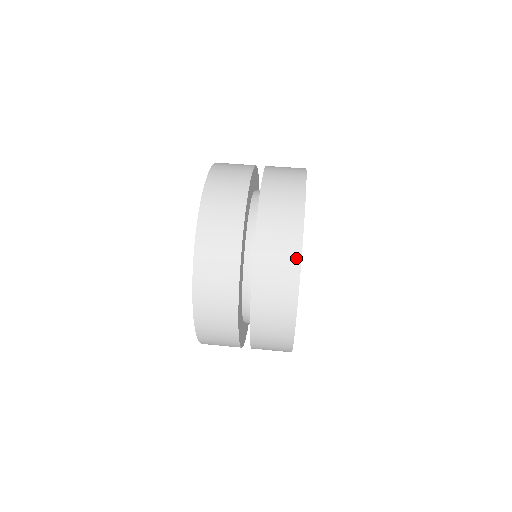
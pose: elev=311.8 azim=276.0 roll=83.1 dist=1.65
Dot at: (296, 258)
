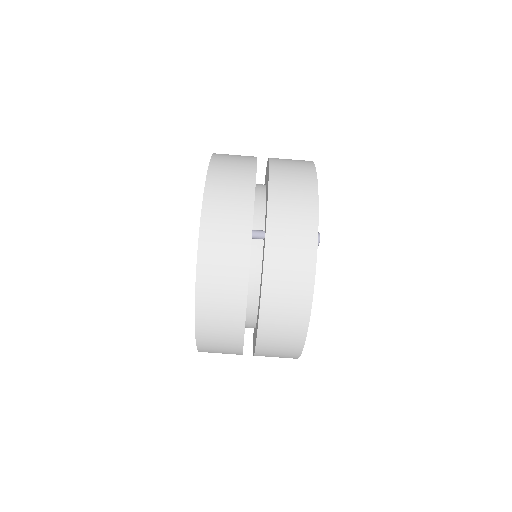
Dot at: occluded
